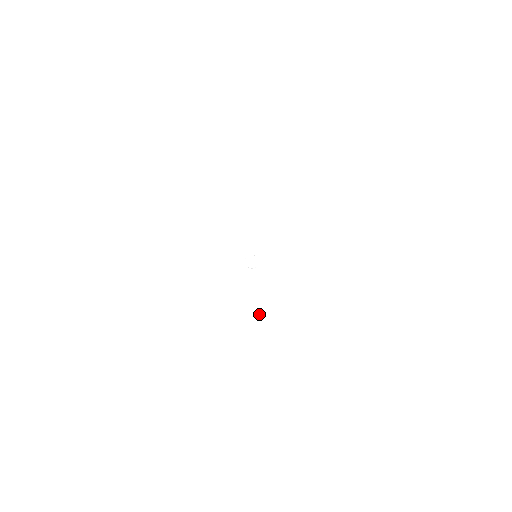
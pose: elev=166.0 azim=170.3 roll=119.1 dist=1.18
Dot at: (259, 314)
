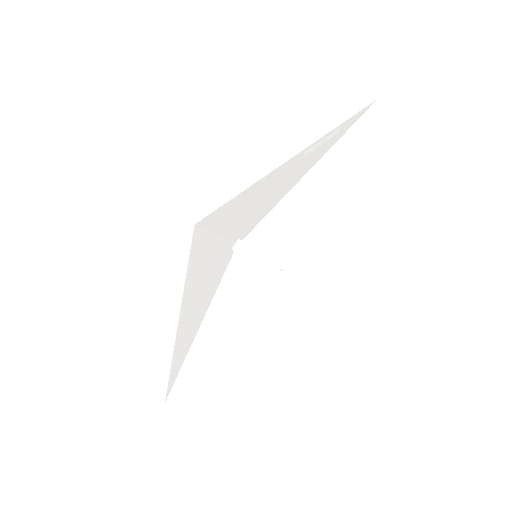
Dot at: (273, 289)
